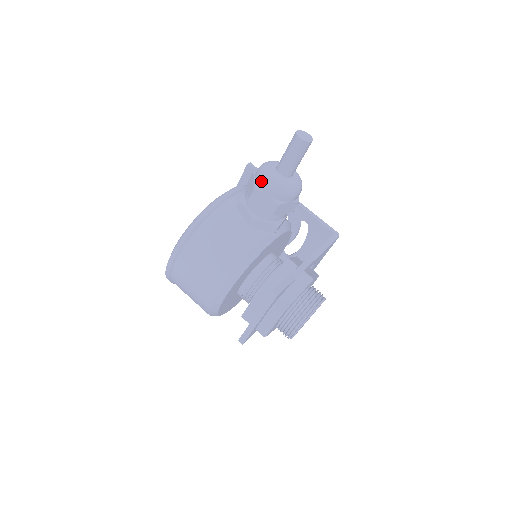
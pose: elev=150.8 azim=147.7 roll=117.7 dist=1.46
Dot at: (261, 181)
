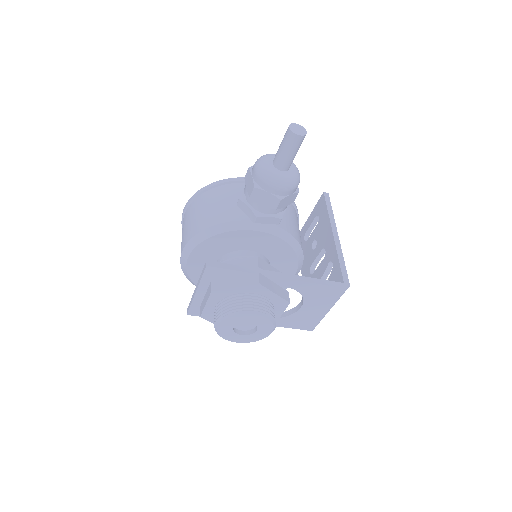
Dot at: (255, 162)
